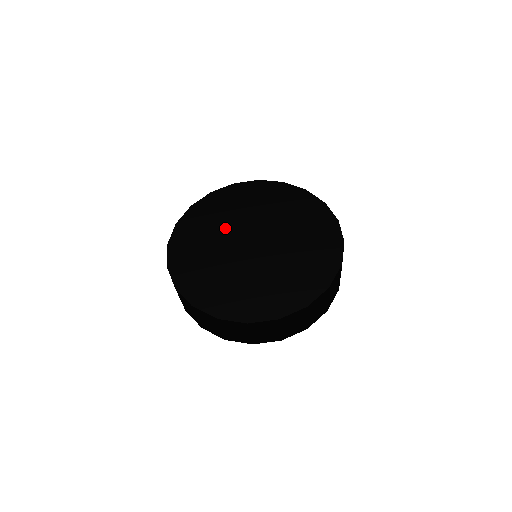
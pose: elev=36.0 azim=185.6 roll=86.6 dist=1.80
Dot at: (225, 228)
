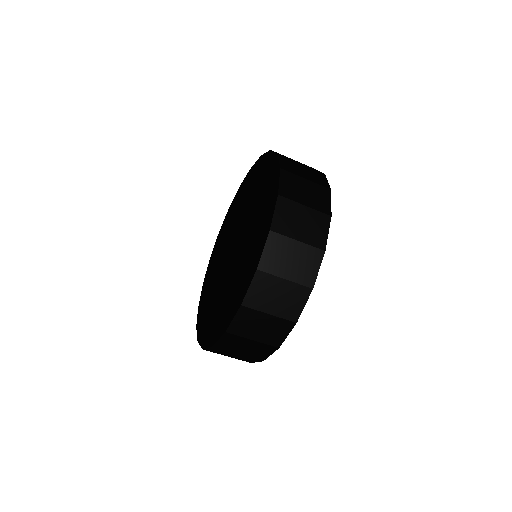
Dot at: (217, 284)
